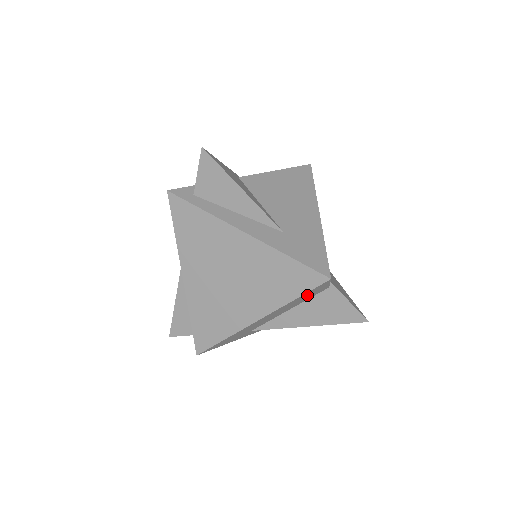
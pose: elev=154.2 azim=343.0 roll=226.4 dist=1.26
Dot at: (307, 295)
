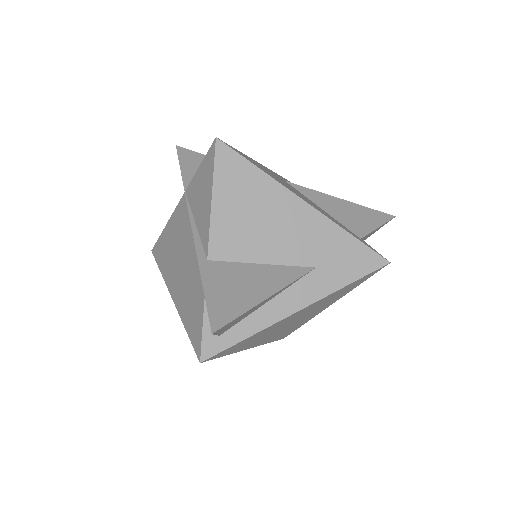
Dot at: occluded
